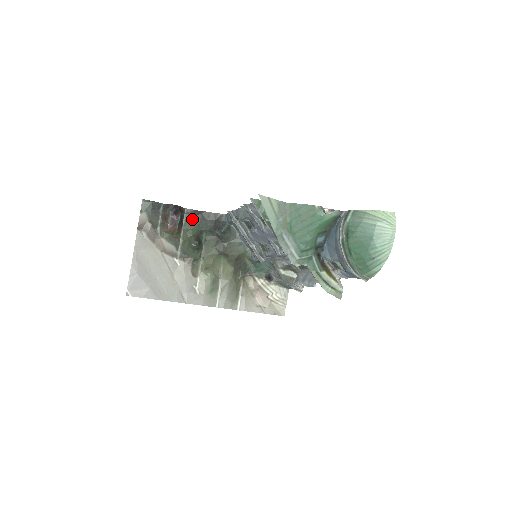
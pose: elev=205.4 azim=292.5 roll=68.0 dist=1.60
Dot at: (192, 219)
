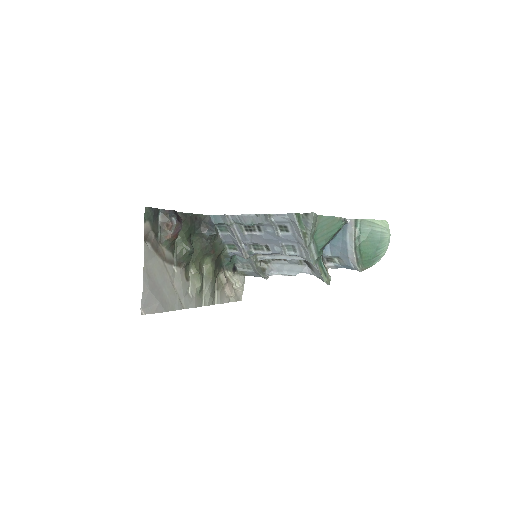
Dot at: (183, 223)
